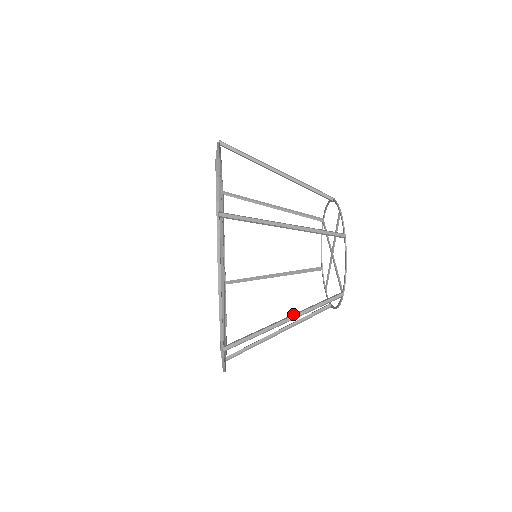
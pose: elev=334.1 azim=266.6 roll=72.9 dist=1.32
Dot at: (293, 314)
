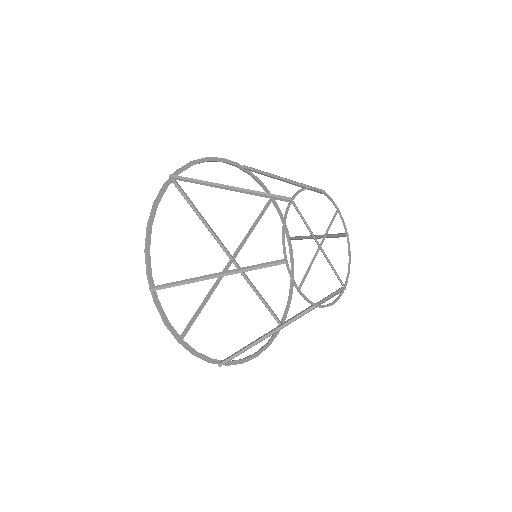
Dot at: (236, 190)
